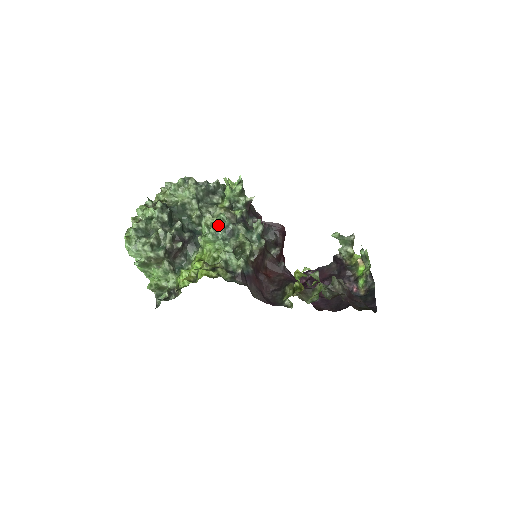
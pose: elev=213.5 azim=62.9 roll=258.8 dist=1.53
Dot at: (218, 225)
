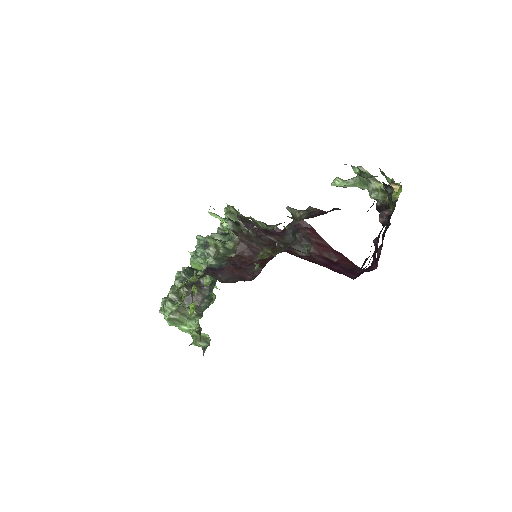
Dot at: (196, 247)
